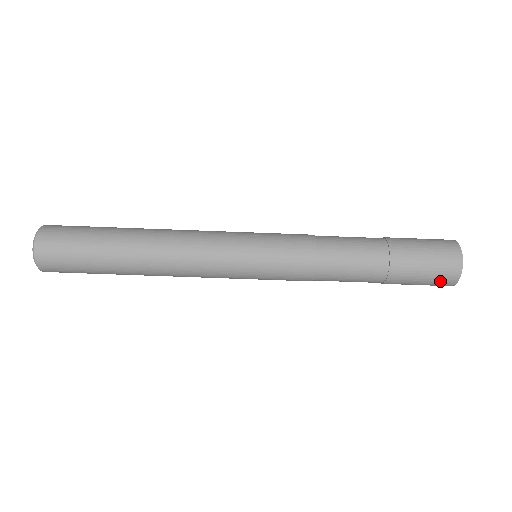
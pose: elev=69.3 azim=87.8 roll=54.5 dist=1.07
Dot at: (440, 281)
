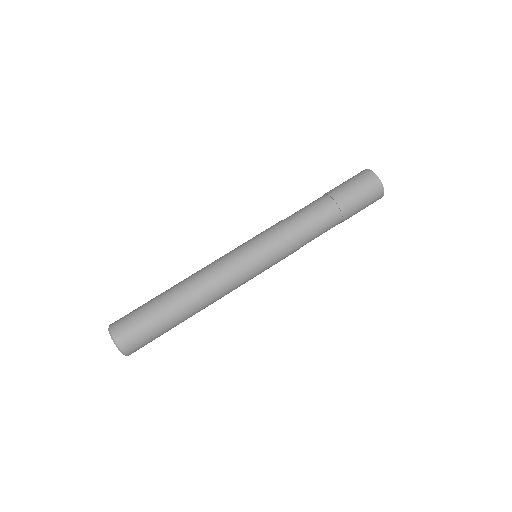
Dot at: (373, 193)
